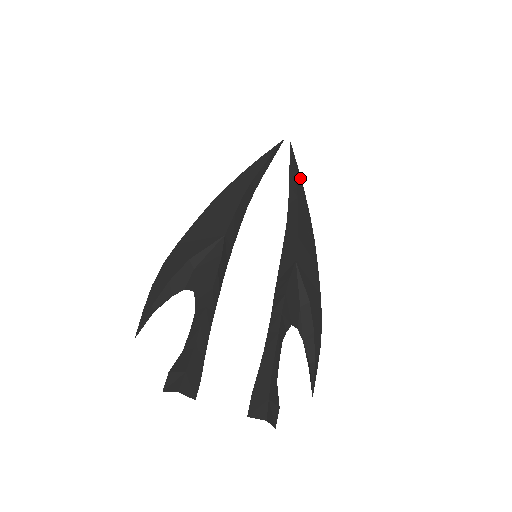
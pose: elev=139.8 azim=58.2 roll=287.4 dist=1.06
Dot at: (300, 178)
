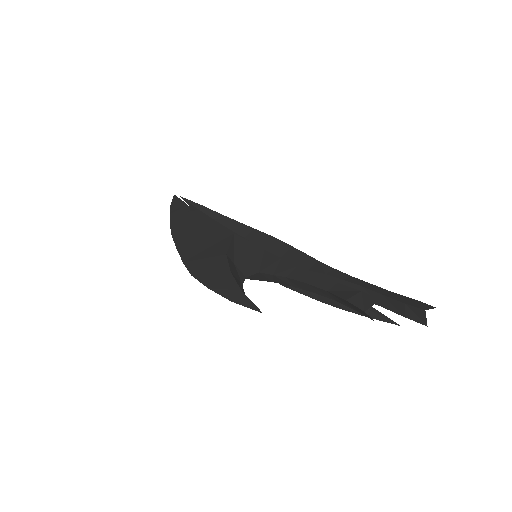
Dot at: occluded
